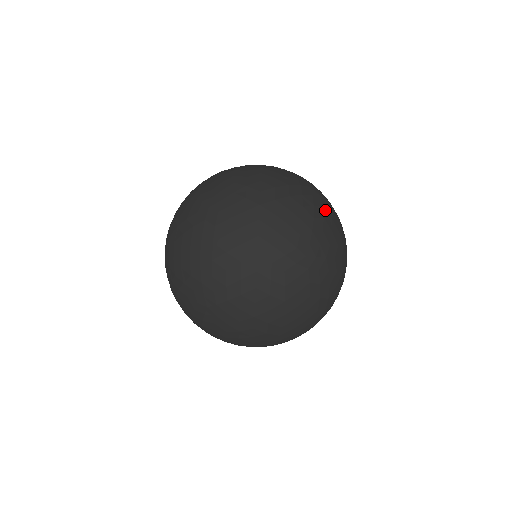
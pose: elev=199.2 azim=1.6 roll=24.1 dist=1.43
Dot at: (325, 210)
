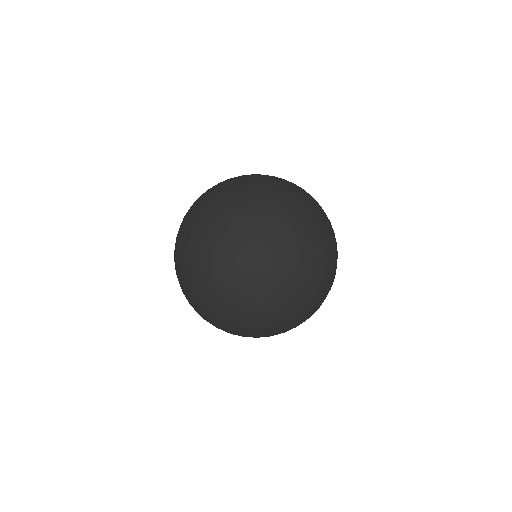
Dot at: occluded
